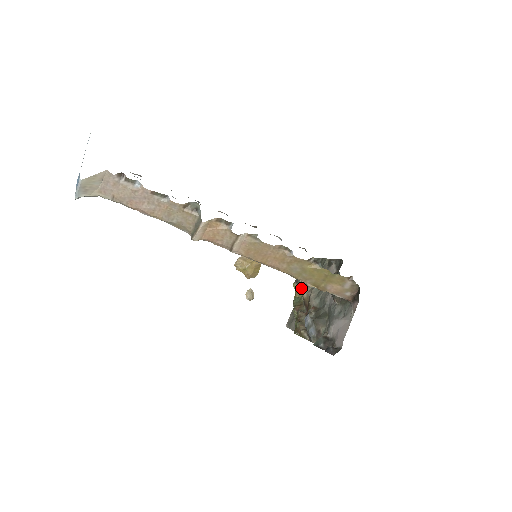
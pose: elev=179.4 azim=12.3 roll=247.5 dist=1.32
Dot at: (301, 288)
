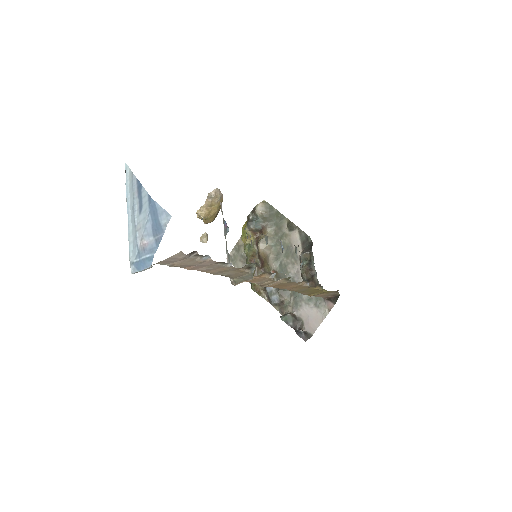
Dot at: (252, 234)
